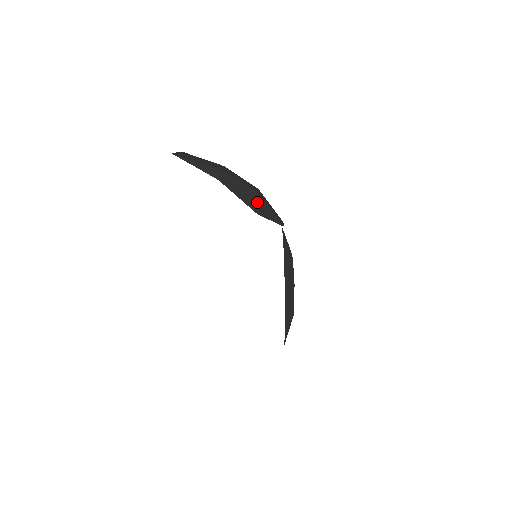
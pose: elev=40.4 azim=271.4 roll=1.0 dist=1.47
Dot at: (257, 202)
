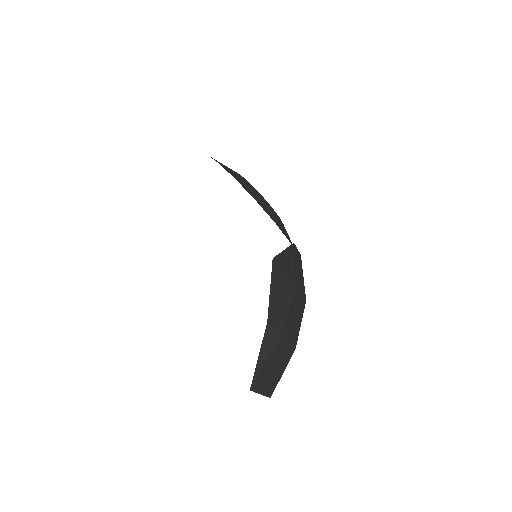
Dot at: occluded
